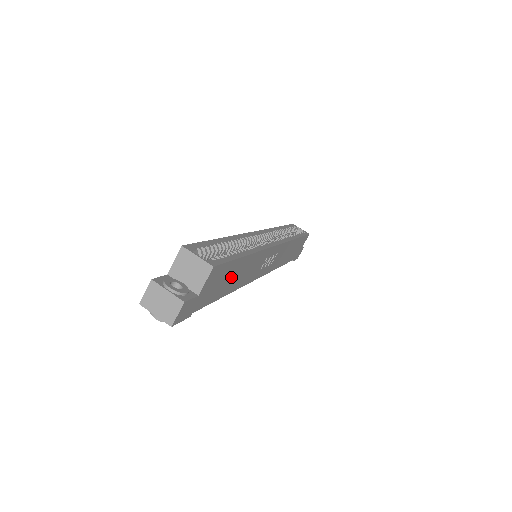
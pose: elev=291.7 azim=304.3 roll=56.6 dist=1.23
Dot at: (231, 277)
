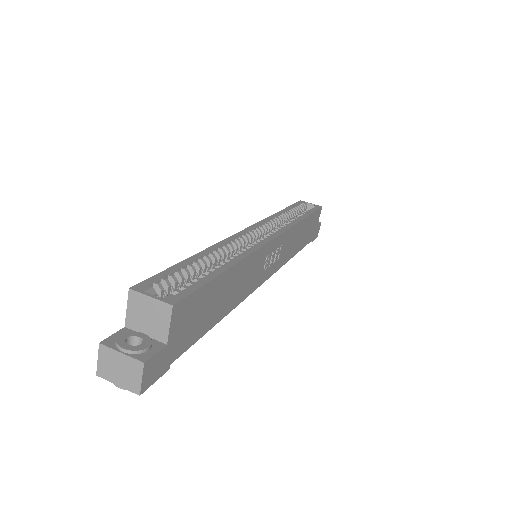
Dot at: (216, 300)
